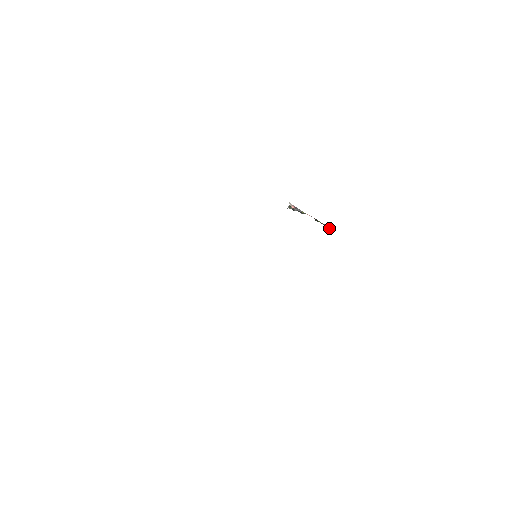
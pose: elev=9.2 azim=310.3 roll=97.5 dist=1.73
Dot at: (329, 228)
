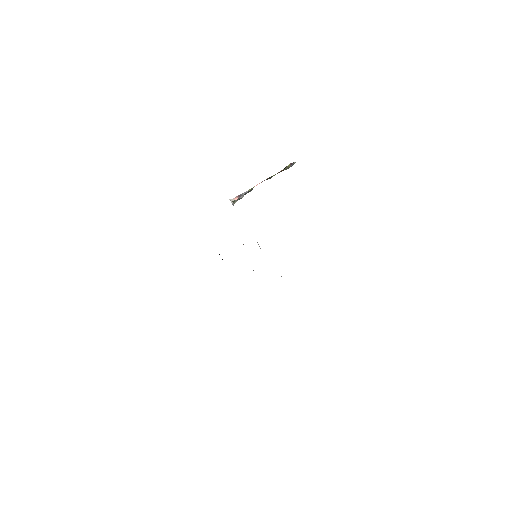
Dot at: (289, 167)
